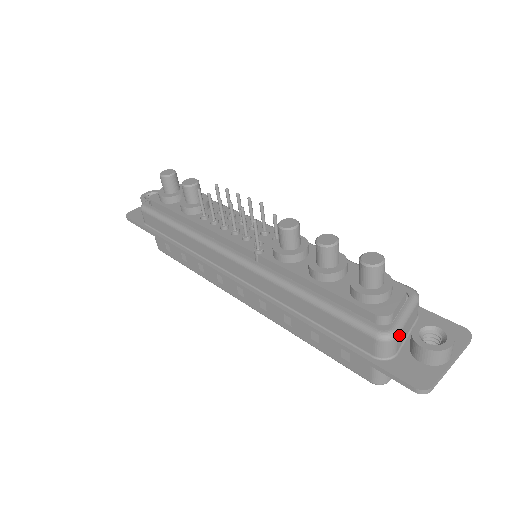
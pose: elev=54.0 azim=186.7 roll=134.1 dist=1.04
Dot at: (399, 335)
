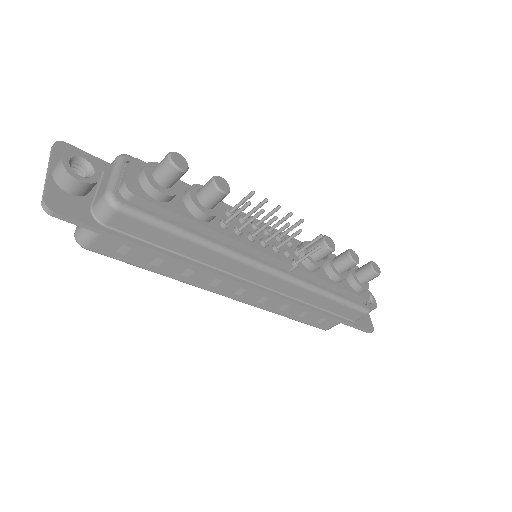
Dot at: occluded
